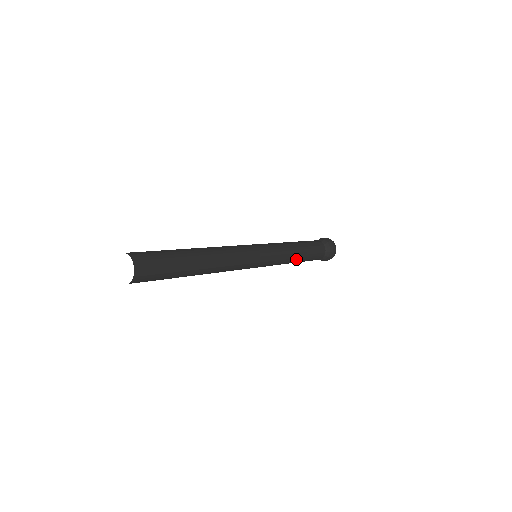
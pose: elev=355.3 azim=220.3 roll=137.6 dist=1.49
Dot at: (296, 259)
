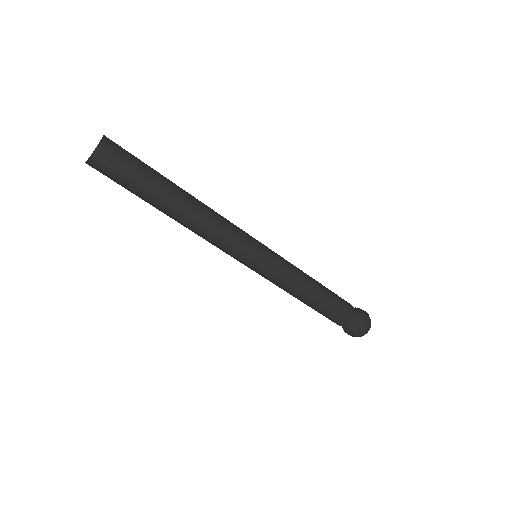
Dot at: (312, 281)
